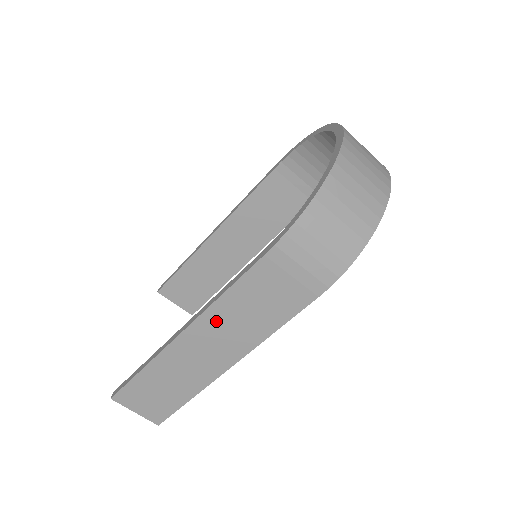
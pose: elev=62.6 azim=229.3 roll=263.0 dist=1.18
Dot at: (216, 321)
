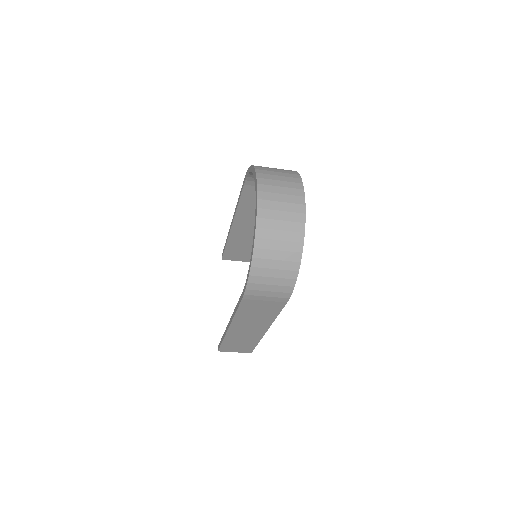
Dot at: (242, 321)
